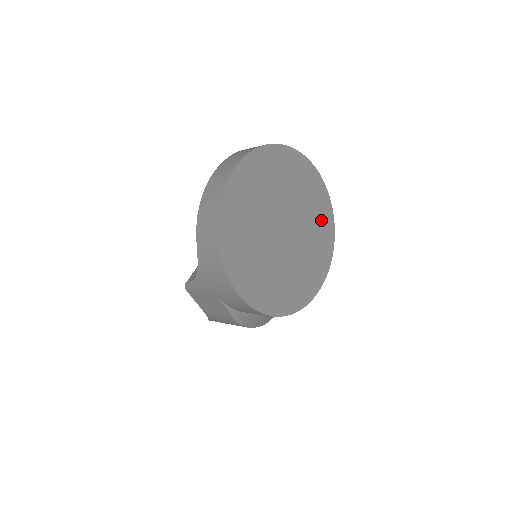
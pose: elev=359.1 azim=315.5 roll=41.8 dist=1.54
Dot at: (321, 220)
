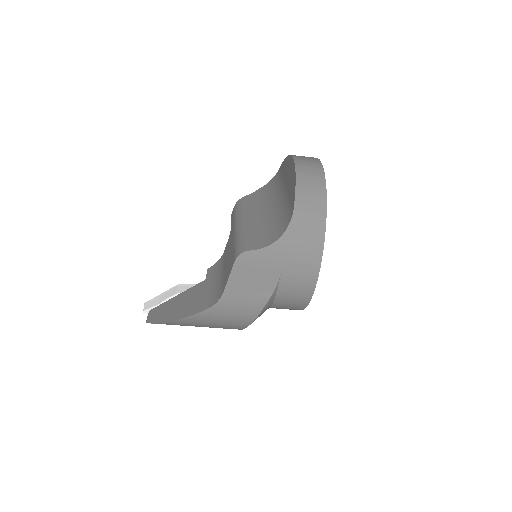
Dot at: occluded
